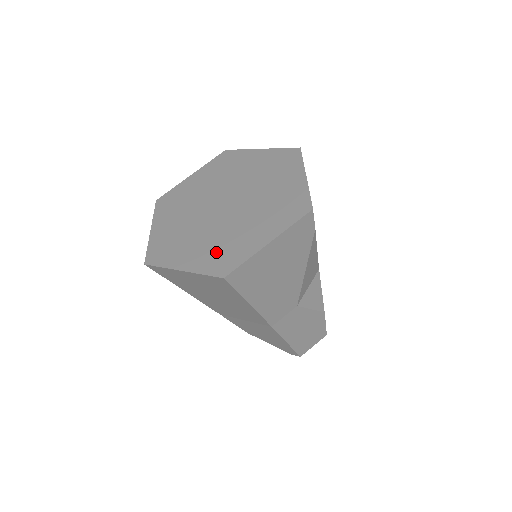
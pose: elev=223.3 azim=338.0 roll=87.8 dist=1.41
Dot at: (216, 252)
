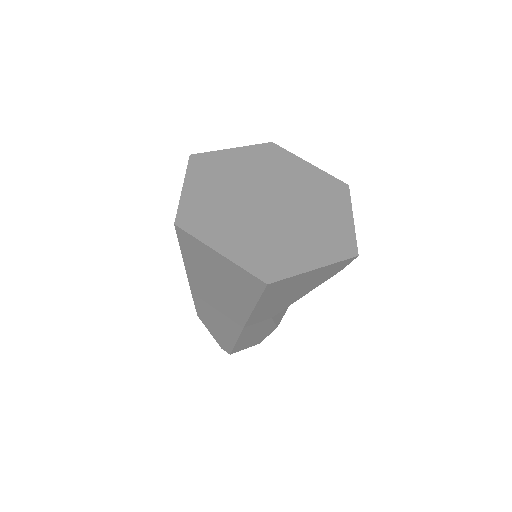
Dot at: (260, 252)
